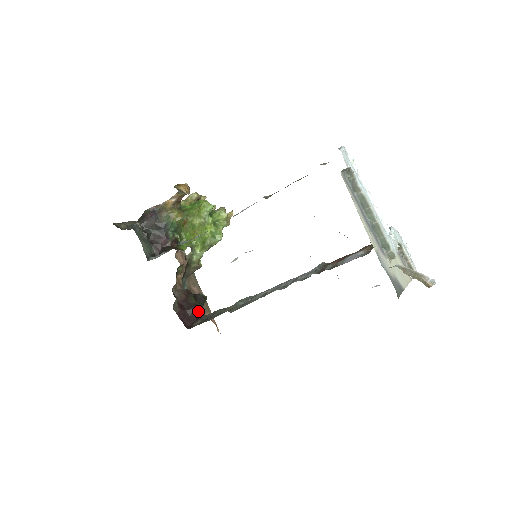
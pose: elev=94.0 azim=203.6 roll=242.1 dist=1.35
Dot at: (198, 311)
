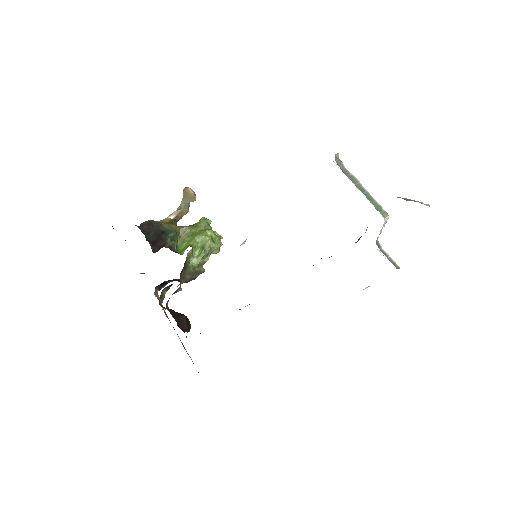
Dot at: (188, 324)
